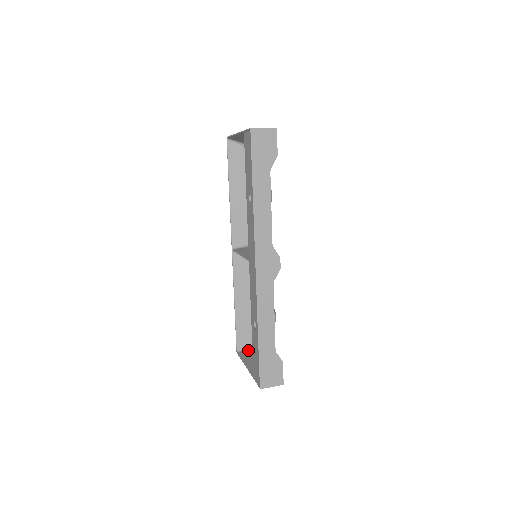
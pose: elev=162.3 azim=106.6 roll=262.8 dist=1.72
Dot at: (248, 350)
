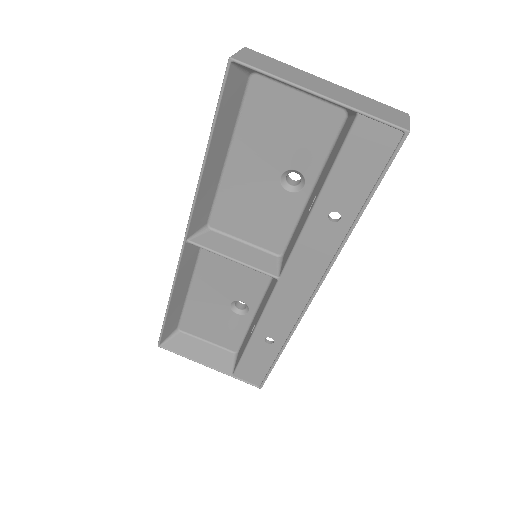
Dot at: (176, 338)
